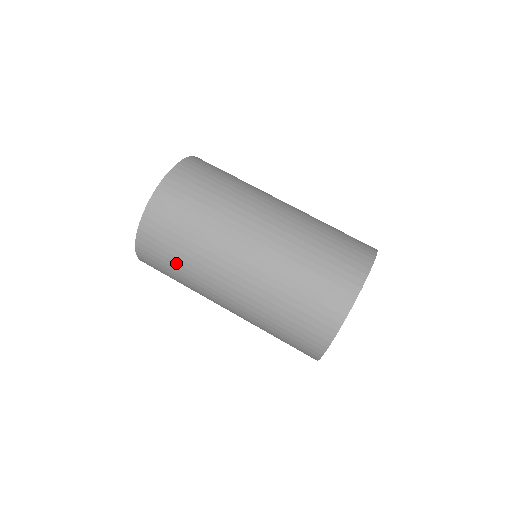
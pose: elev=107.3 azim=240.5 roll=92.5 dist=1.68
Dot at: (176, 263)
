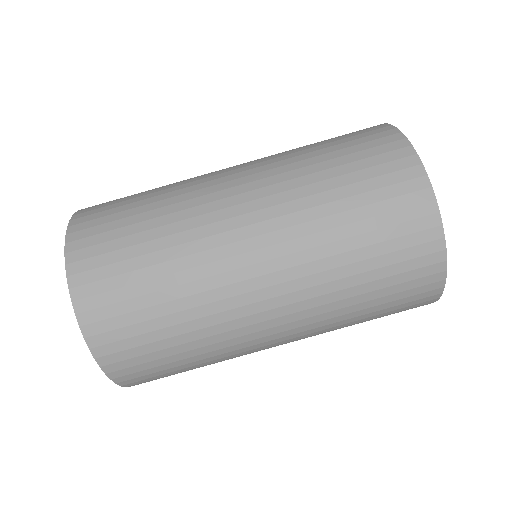
Dot at: (172, 337)
